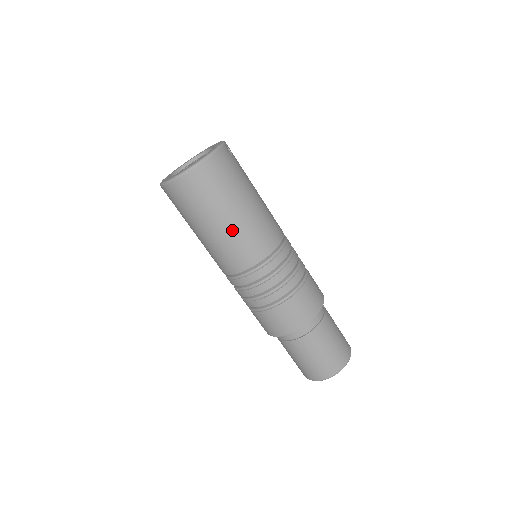
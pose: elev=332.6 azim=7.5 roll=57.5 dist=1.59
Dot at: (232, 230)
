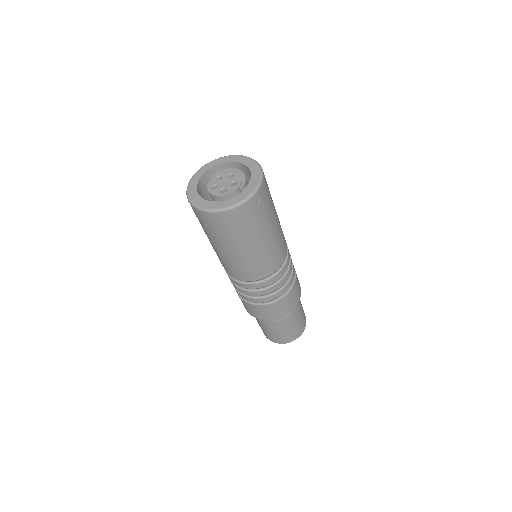
Dot at: (229, 257)
